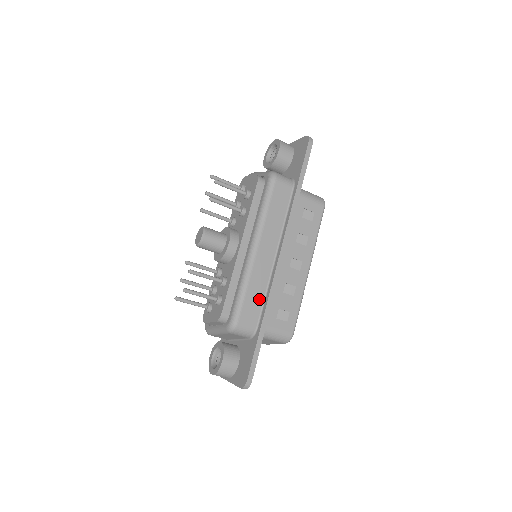
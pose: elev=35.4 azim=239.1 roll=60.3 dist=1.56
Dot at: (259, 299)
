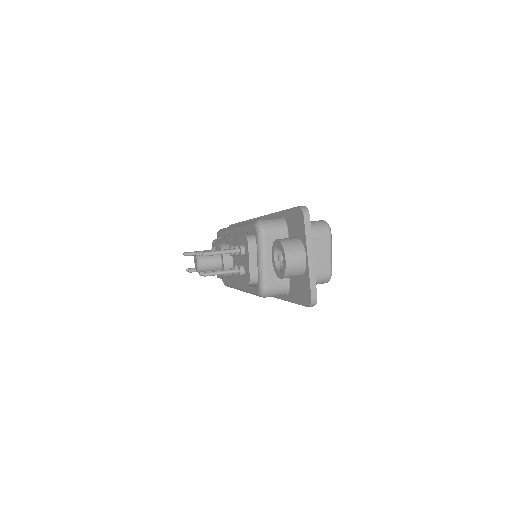
Dot at: occluded
